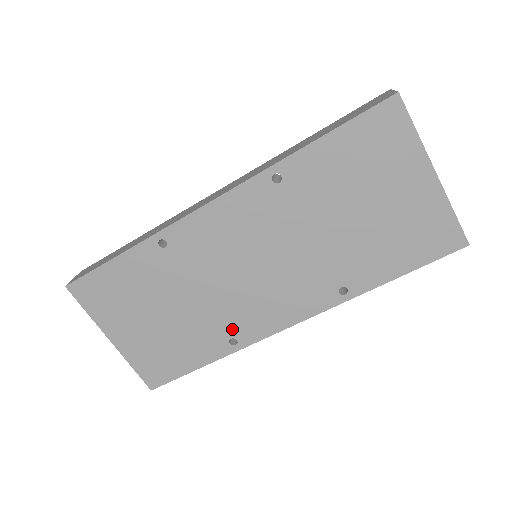
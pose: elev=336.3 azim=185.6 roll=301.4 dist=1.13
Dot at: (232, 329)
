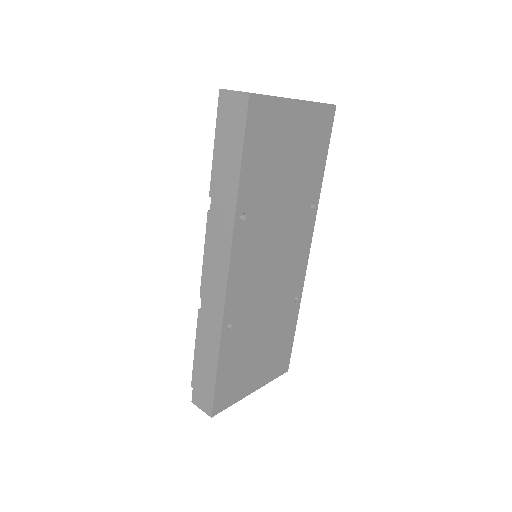
Dot at: (291, 296)
